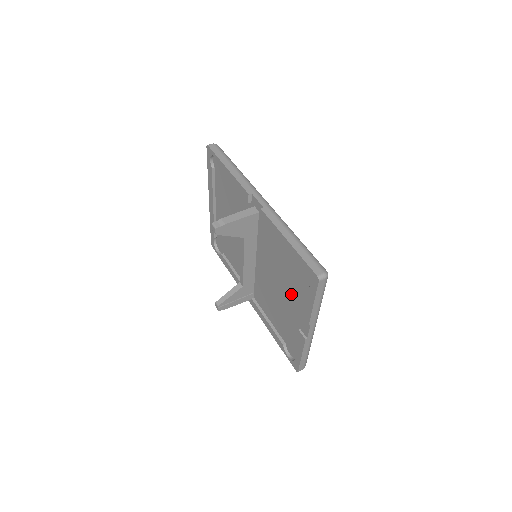
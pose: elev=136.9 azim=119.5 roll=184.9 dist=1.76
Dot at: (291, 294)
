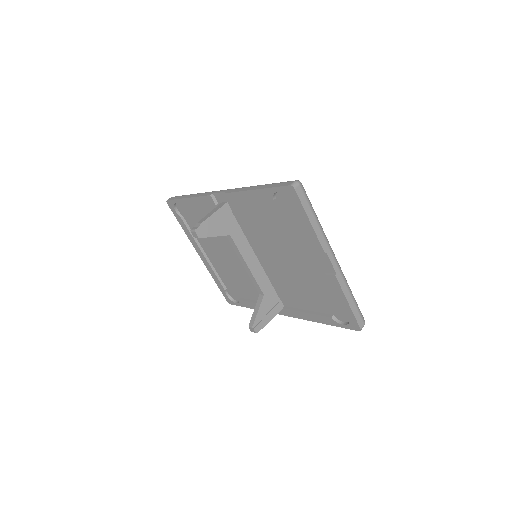
Dot at: (296, 246)
